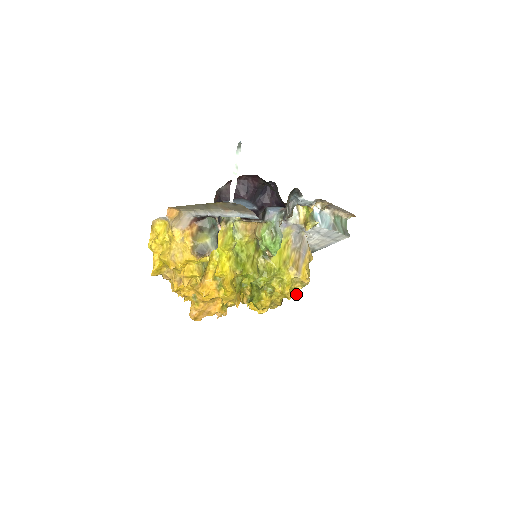
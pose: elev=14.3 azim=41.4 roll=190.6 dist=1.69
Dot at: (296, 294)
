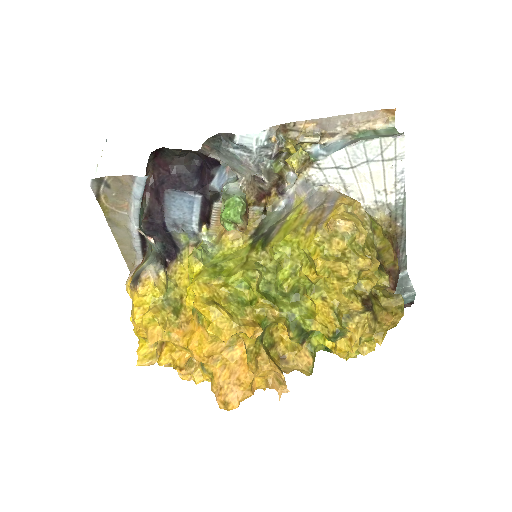
Dot at: (351, 261)
